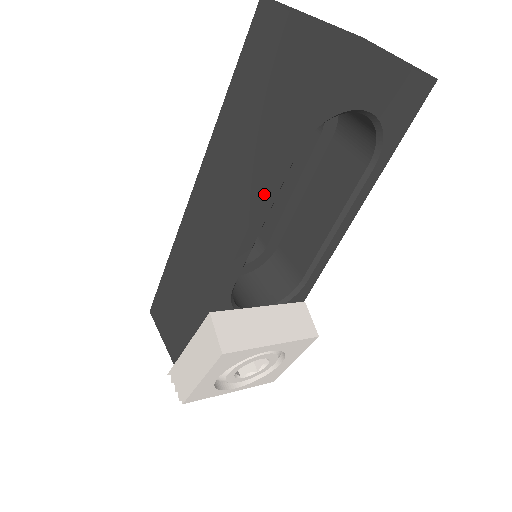
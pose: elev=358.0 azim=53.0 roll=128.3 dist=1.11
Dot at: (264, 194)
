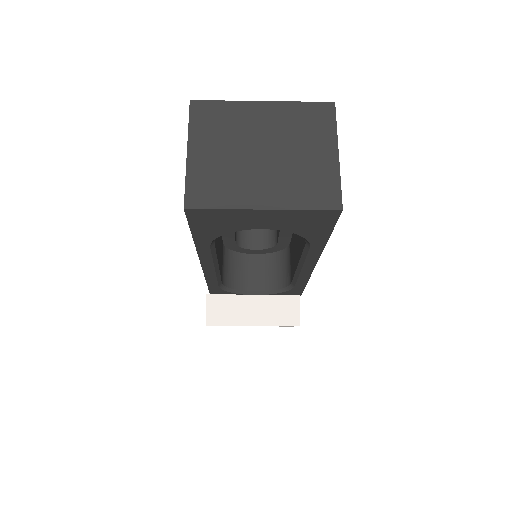
Dot at: (200, 259)
